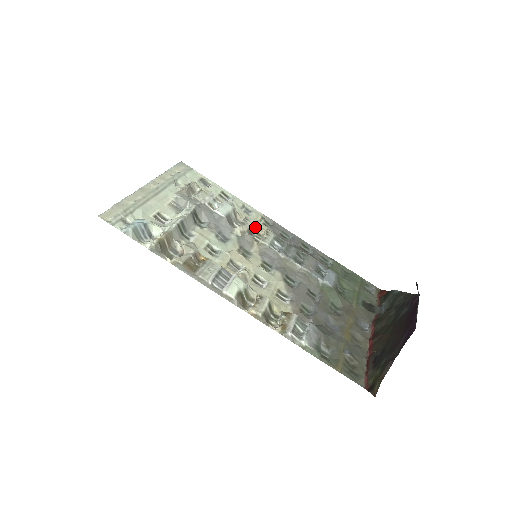
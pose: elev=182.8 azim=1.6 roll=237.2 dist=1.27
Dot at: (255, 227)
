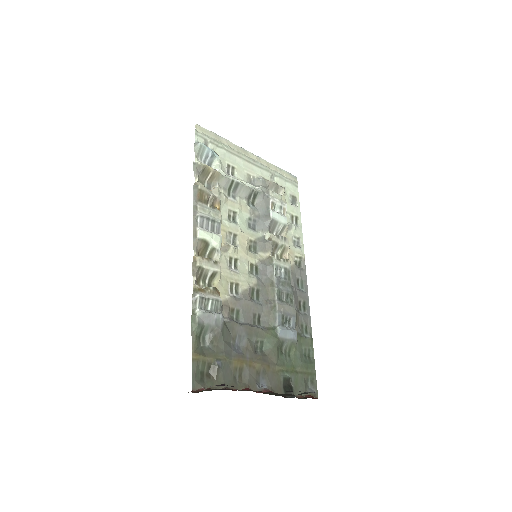
Dot at: (284, 250)
